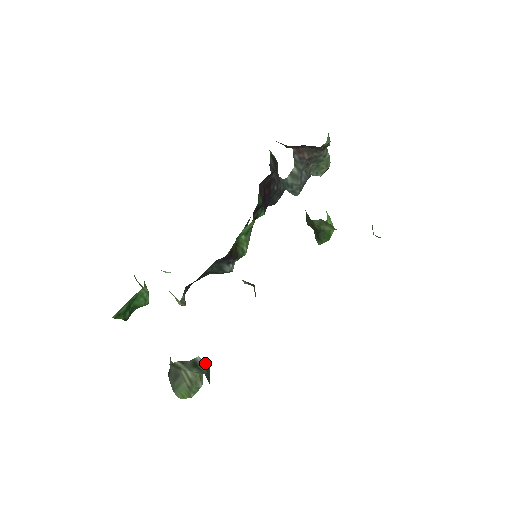
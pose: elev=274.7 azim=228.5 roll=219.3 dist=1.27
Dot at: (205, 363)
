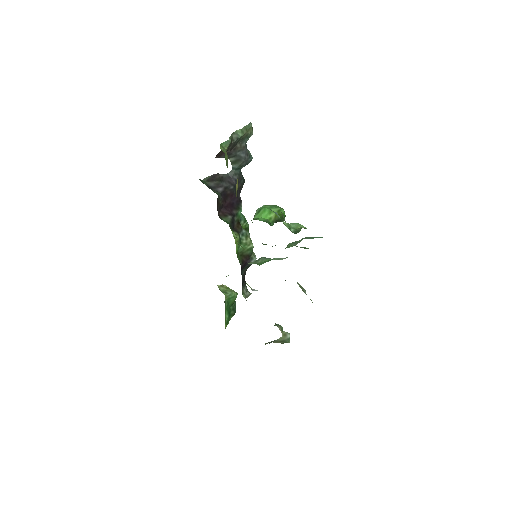
Dot at: occluded
